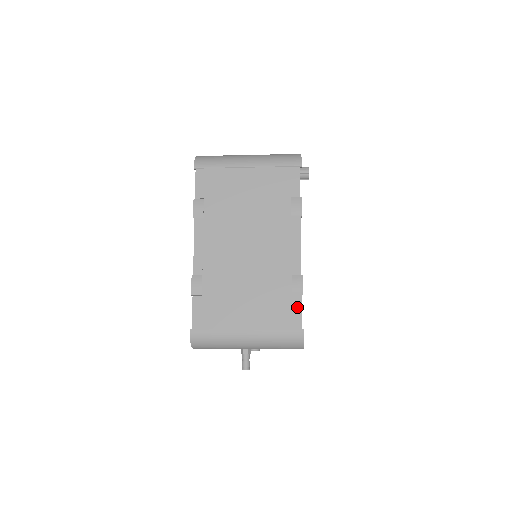
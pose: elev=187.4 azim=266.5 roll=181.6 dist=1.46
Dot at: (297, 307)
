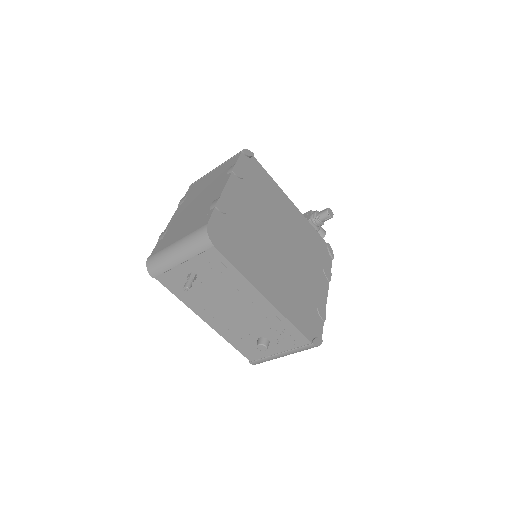
Dot at: (209, 214)
